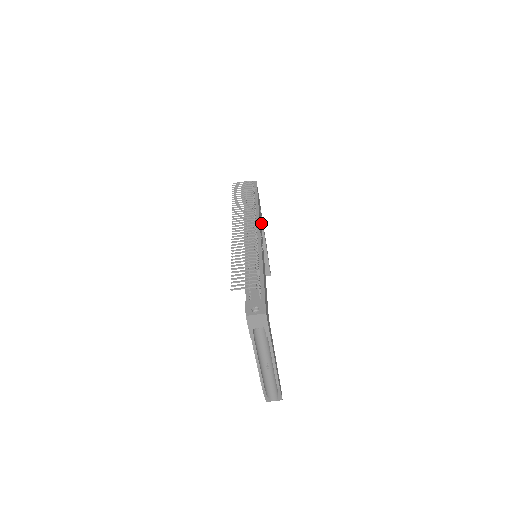
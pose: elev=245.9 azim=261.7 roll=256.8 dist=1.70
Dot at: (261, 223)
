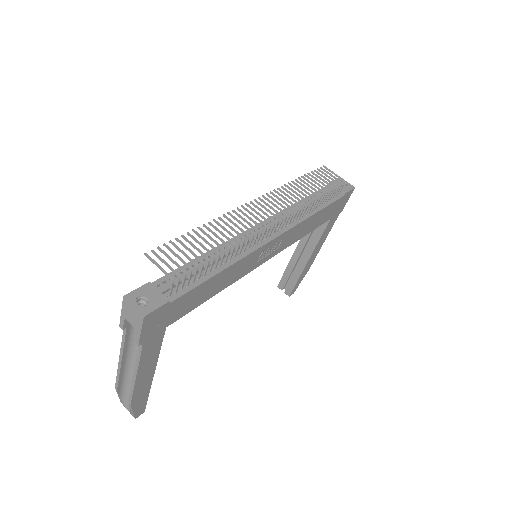
Dot at: (320, 235)
